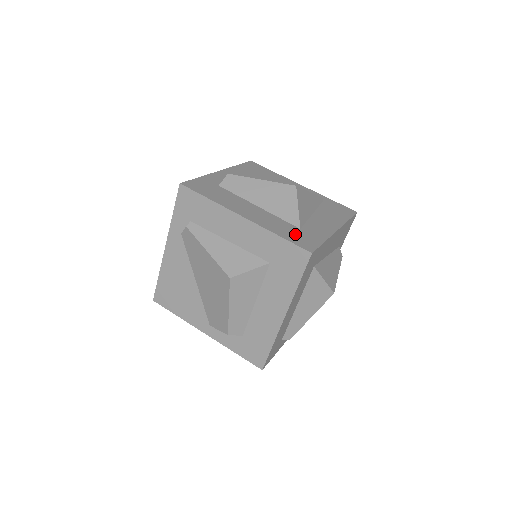
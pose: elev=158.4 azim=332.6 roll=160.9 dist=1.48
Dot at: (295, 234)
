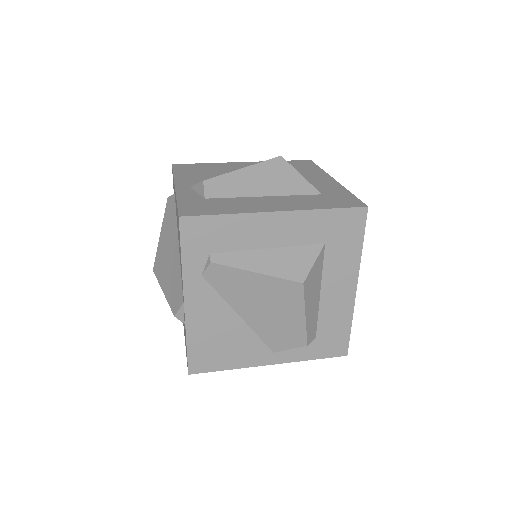
Dot at: (330, 200)
